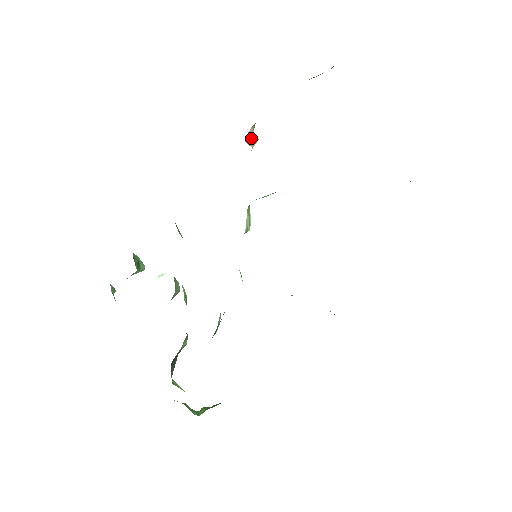
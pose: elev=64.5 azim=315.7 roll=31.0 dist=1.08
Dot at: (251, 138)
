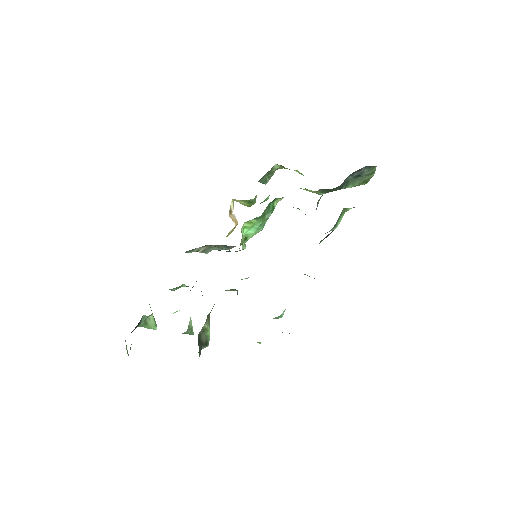
Dot at: (233, 216)
